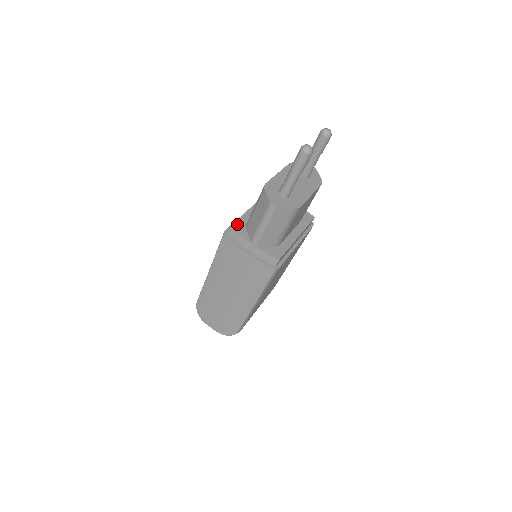
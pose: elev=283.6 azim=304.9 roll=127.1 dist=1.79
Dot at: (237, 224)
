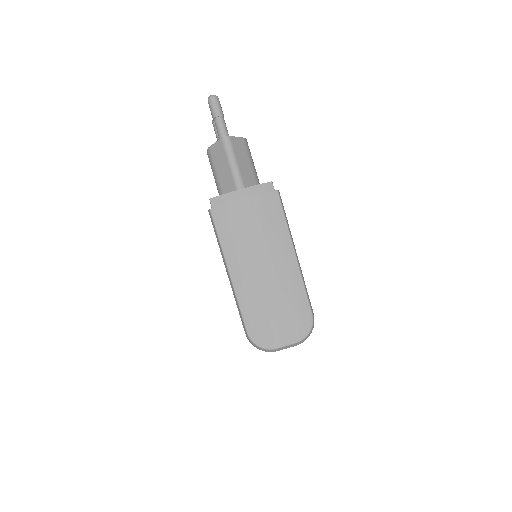
Dot at: occluded
